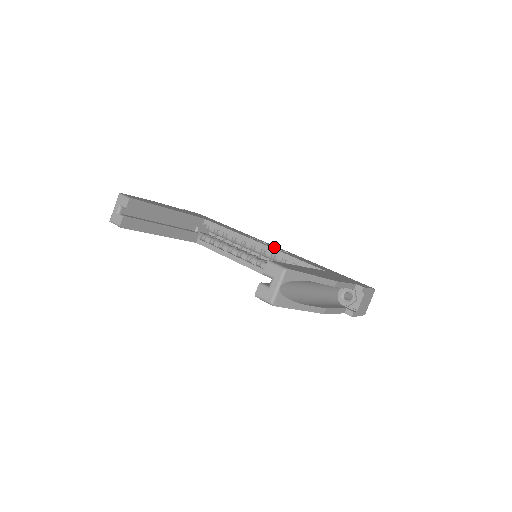
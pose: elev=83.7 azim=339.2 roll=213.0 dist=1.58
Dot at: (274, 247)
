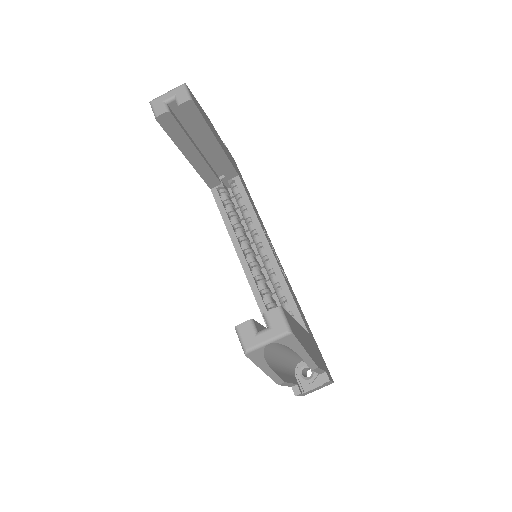
Dot at: occluded
